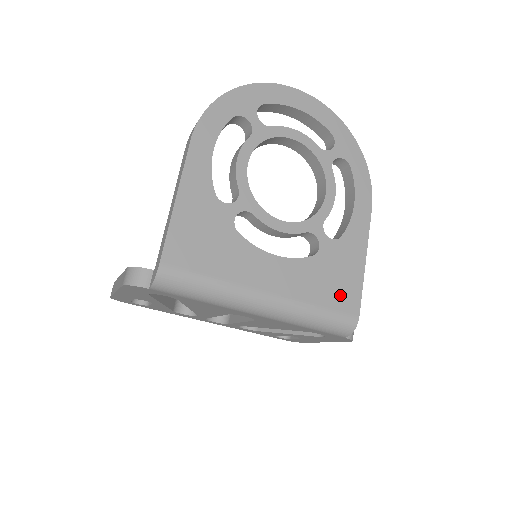
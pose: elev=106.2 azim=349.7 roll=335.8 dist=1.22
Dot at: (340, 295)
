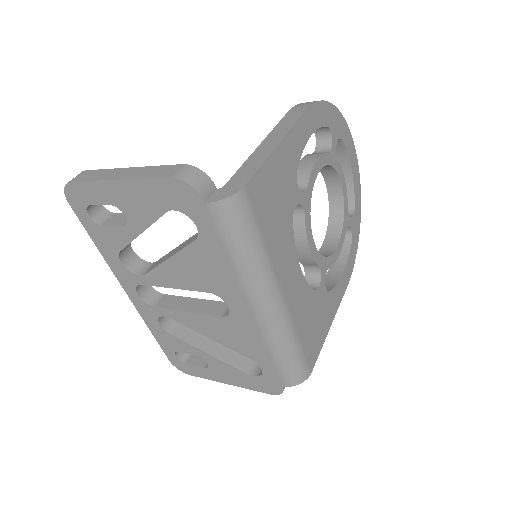
Dot at: (311, 342)
